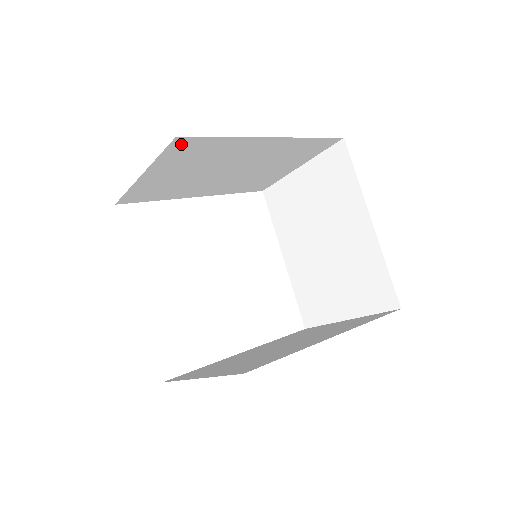
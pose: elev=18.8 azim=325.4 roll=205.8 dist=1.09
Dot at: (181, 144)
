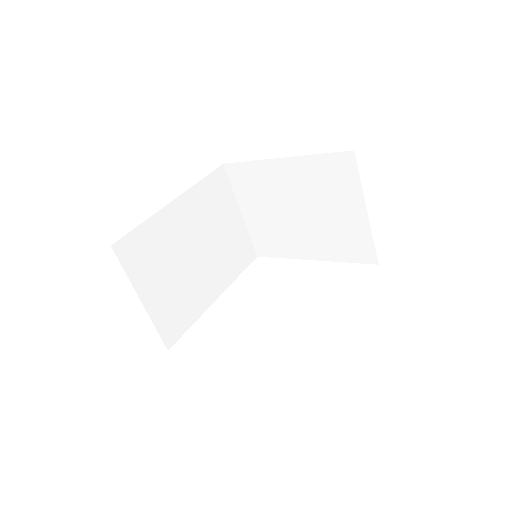
Dot at: (124, 250)
